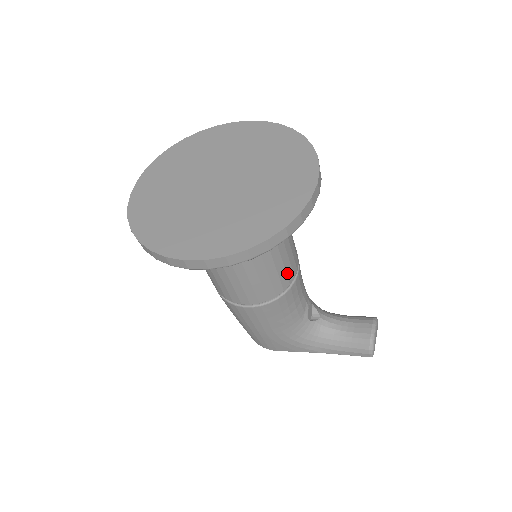
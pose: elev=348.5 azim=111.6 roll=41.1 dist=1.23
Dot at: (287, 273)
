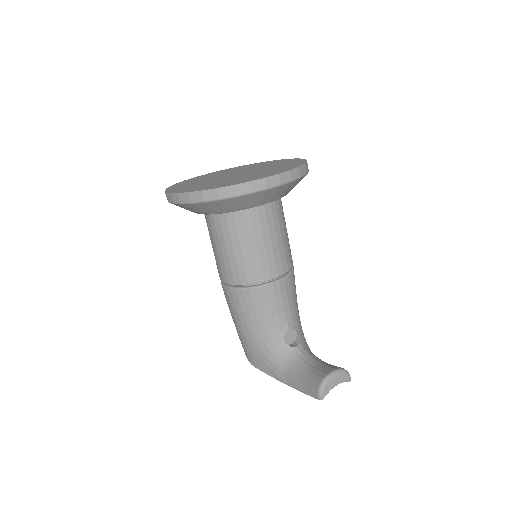
Dot at: (262, 267)
